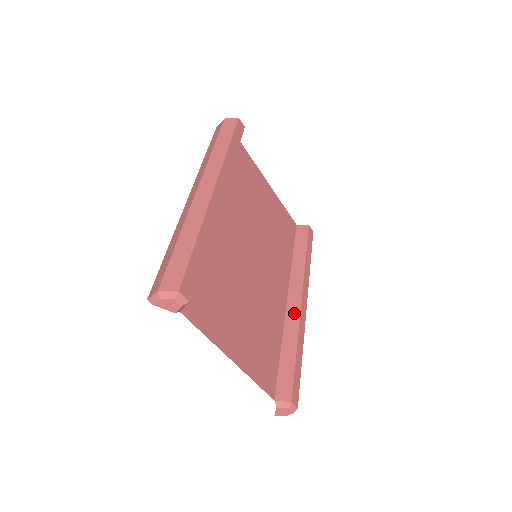
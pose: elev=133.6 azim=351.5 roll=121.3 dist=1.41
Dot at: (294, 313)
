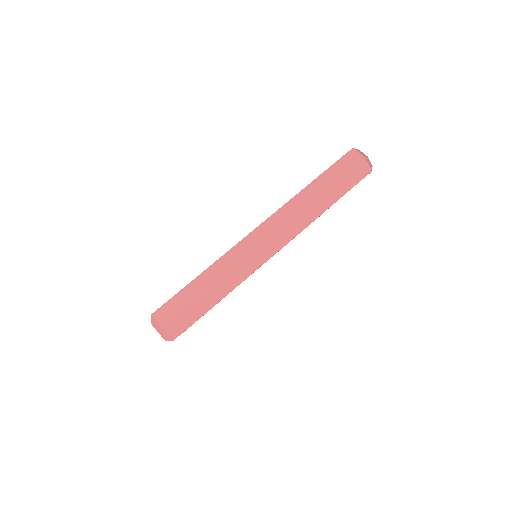
Dot at: occluded
